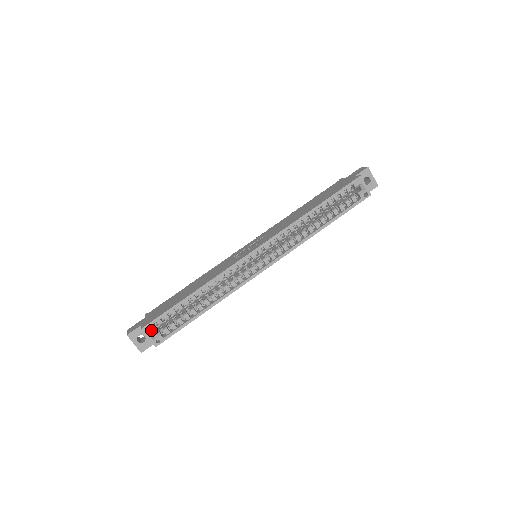
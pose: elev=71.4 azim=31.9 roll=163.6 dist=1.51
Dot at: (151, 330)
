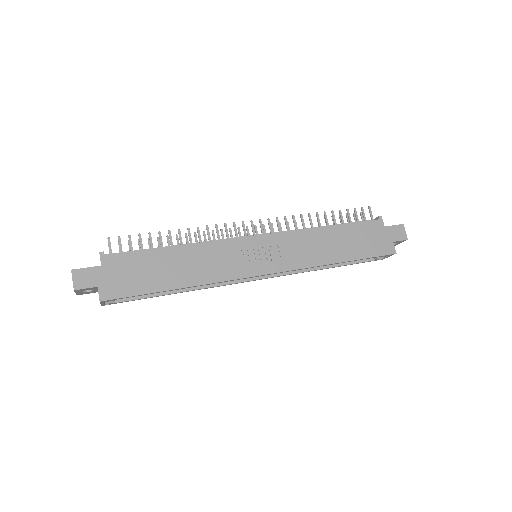
Dot at: occluded
